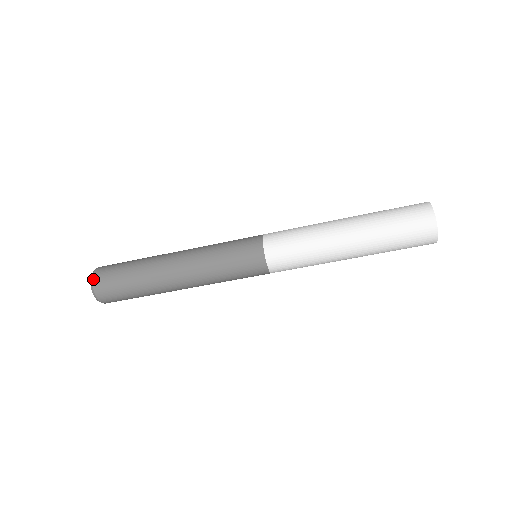
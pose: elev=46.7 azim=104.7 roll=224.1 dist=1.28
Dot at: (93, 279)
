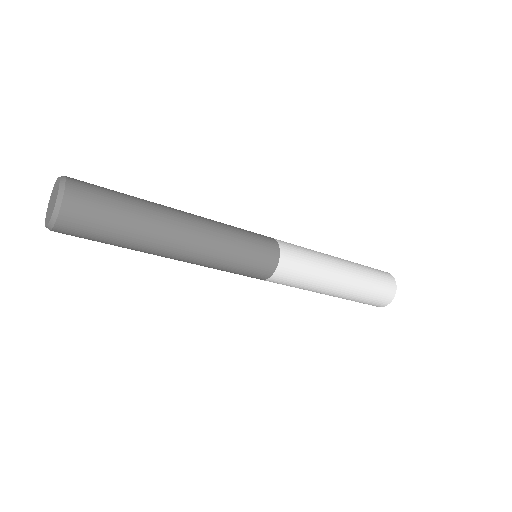
Dot at: (66, 191)
